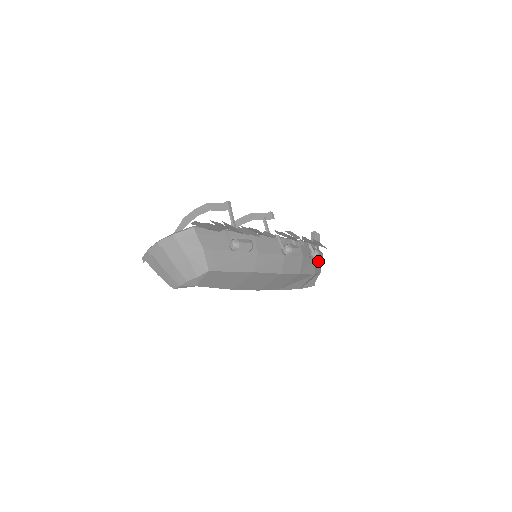
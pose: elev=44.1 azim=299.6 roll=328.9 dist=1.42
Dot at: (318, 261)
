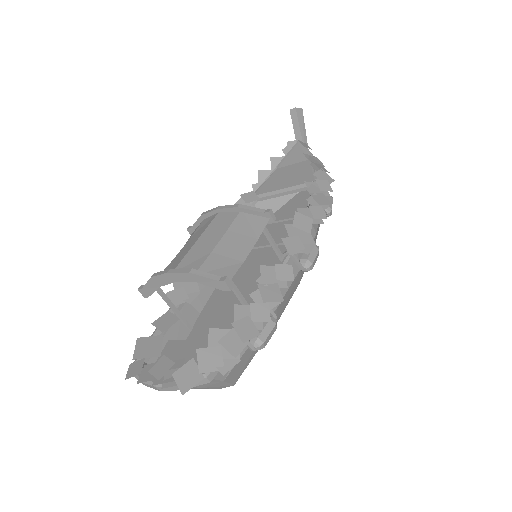
Dot at: occluded
